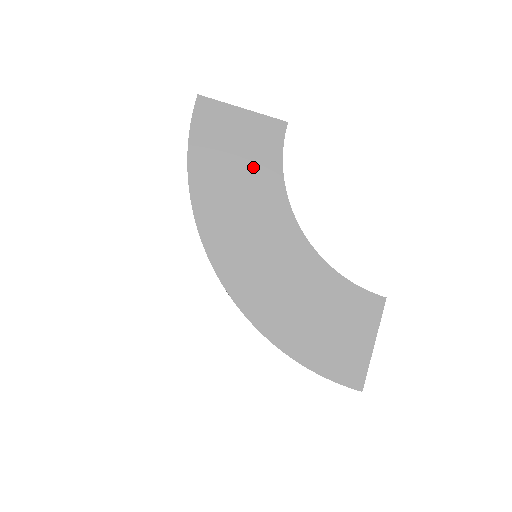
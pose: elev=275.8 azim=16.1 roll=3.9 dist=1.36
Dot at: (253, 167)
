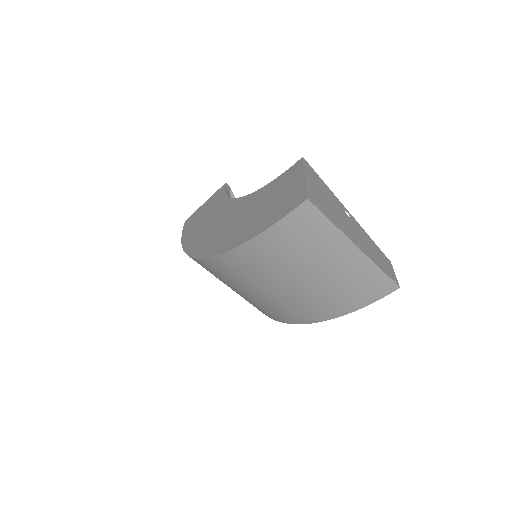
Dot at: (212, 210)
